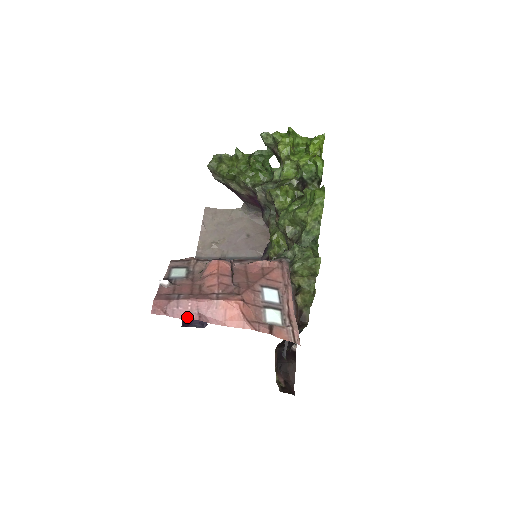
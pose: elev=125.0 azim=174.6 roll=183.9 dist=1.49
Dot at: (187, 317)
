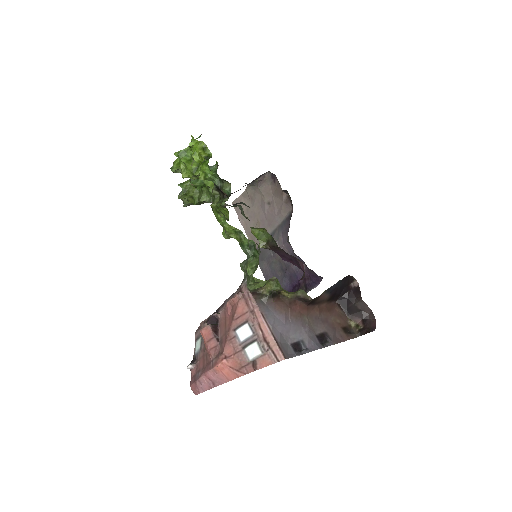
Dot at: (209, 388)
